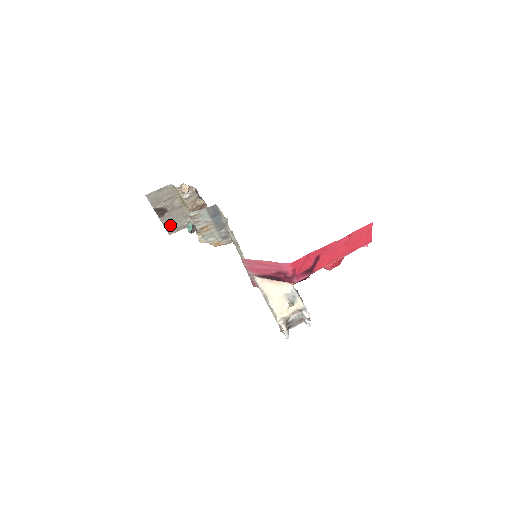
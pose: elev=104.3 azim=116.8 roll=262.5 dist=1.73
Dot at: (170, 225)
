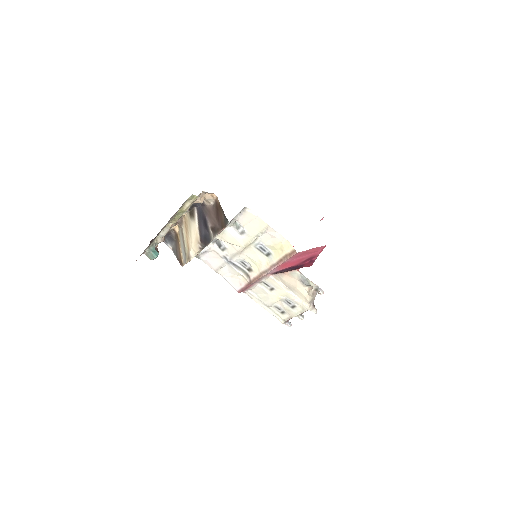
Dot at: (140, 255)
